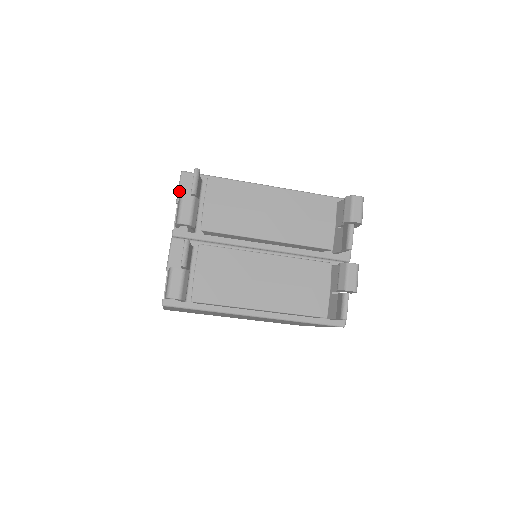
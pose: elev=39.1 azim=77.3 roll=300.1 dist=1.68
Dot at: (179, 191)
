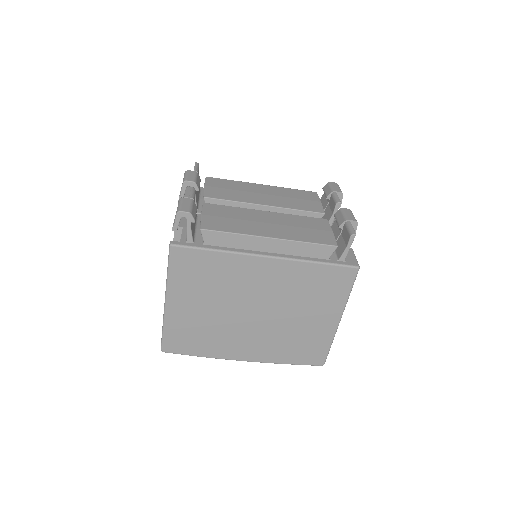
Dot at: occluded
